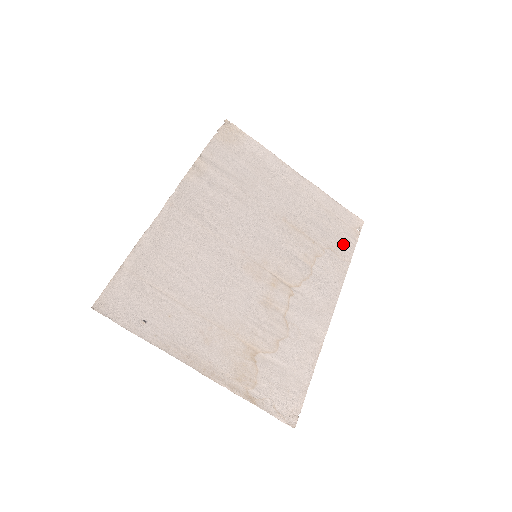
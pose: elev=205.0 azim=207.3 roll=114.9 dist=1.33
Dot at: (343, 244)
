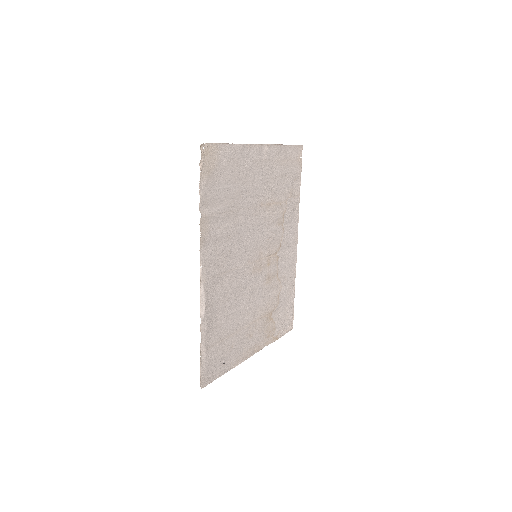
Dot at: (295, 183)
